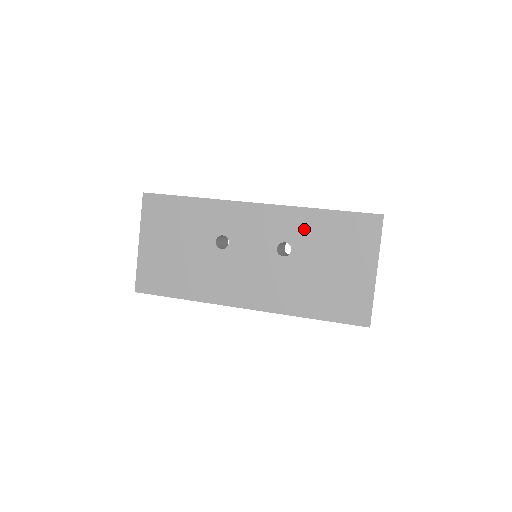
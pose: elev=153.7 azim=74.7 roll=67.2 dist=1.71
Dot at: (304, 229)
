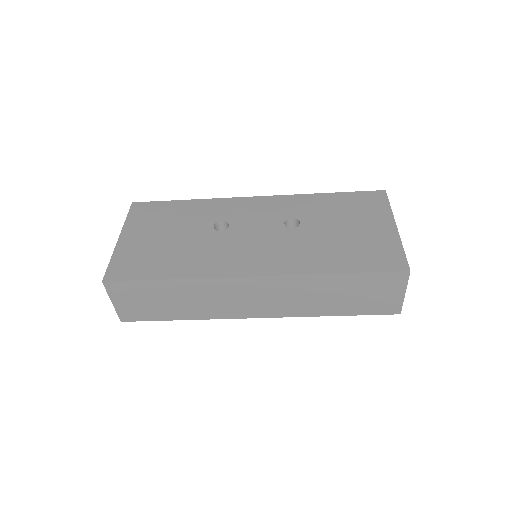
Dot at: (310, 207)
